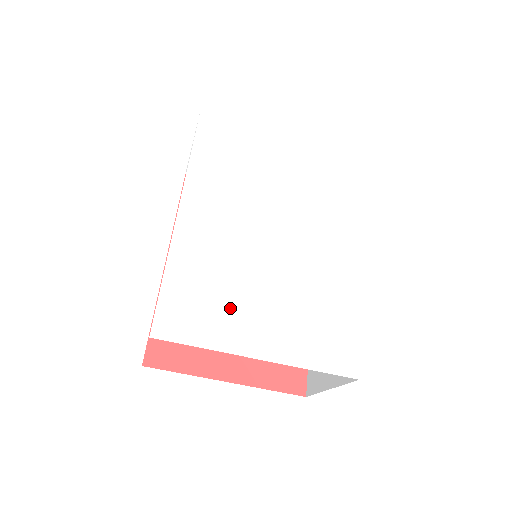
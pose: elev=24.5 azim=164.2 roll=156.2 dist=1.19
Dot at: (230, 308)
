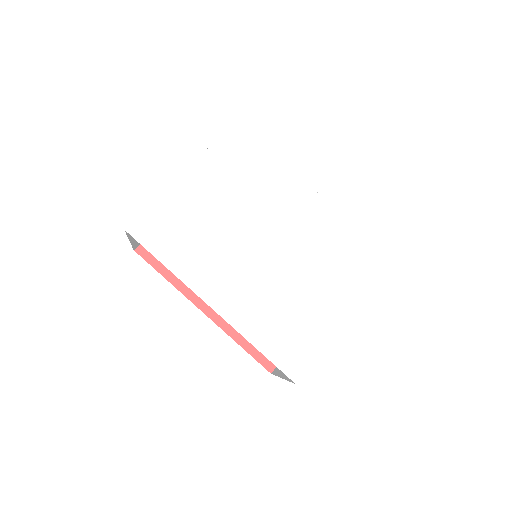
Dot at: (305, 319)
